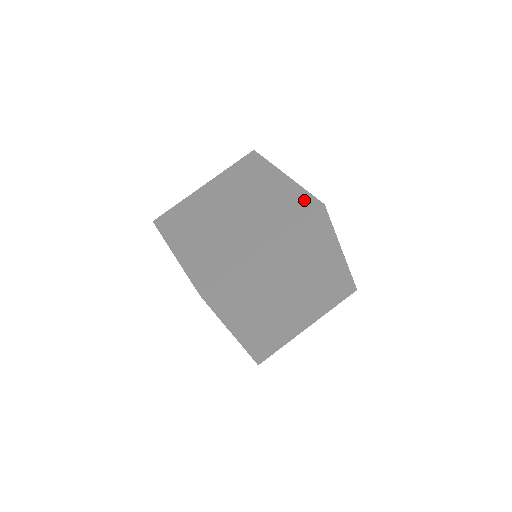
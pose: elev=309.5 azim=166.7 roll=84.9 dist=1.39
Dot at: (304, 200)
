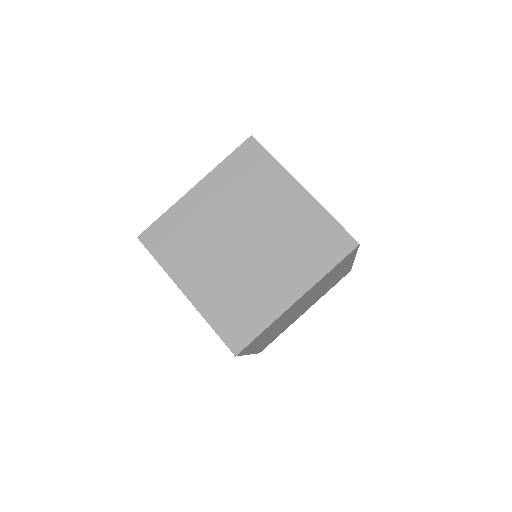
Dot at: occluded
